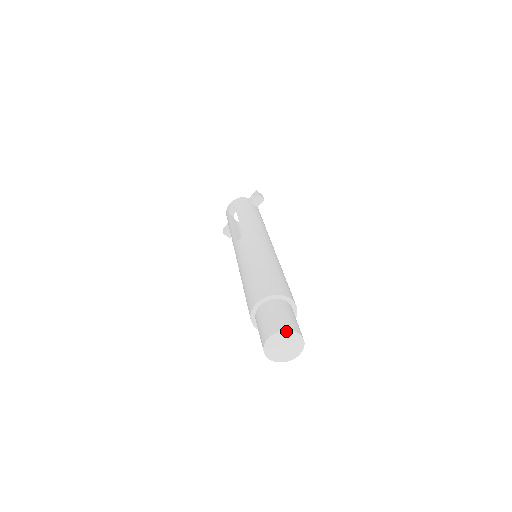
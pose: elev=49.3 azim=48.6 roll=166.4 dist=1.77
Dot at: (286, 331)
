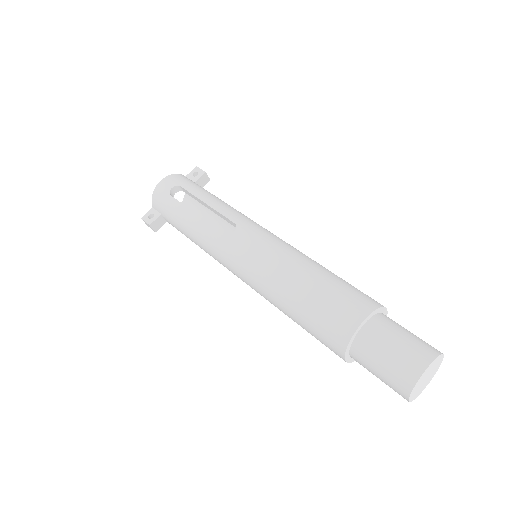
Dot at: (440, 355)
